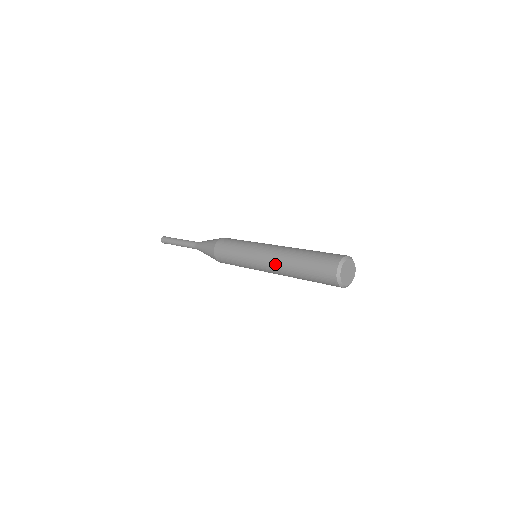
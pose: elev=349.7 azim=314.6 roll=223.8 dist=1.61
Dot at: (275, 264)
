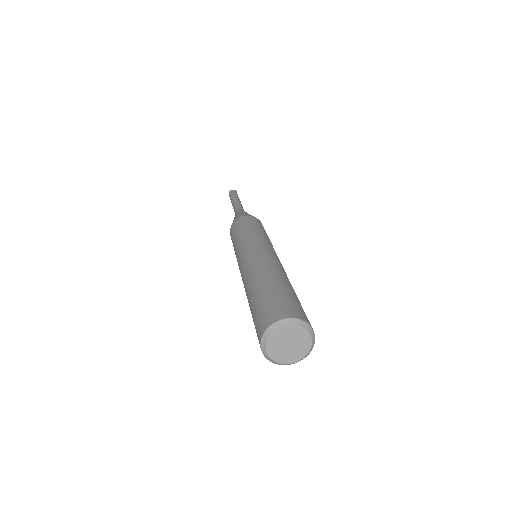
Dot at: (249, 268)
